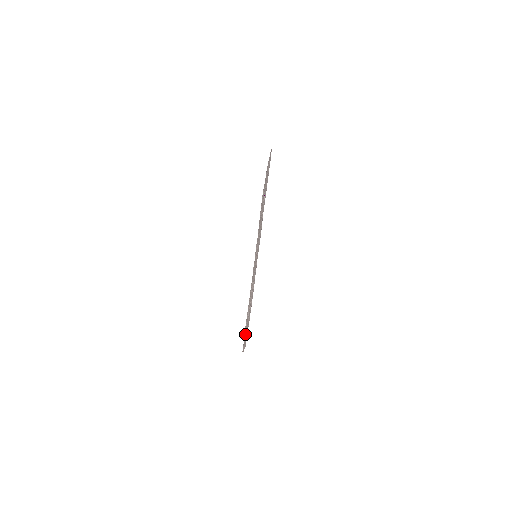
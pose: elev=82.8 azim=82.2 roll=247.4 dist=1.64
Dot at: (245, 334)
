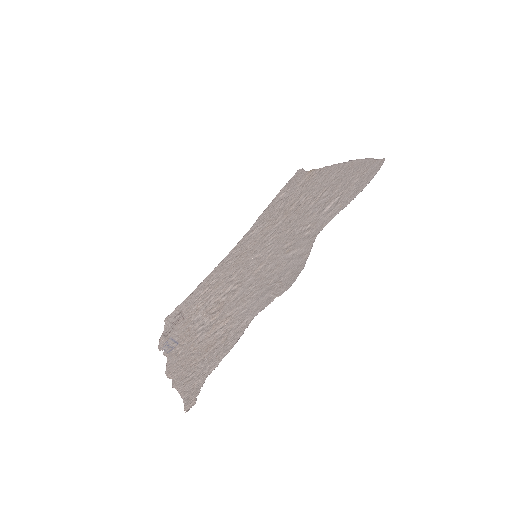
Dot at: (179, 338)
